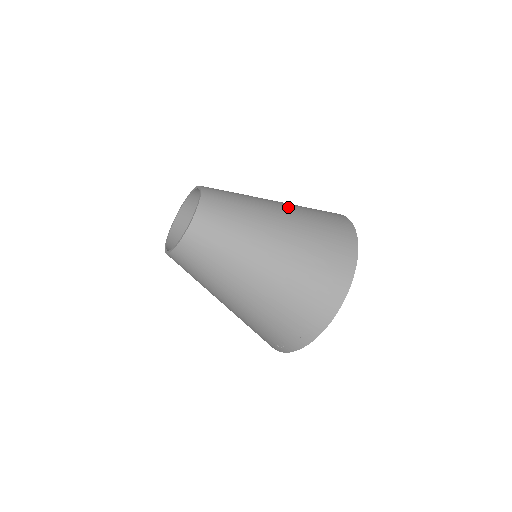
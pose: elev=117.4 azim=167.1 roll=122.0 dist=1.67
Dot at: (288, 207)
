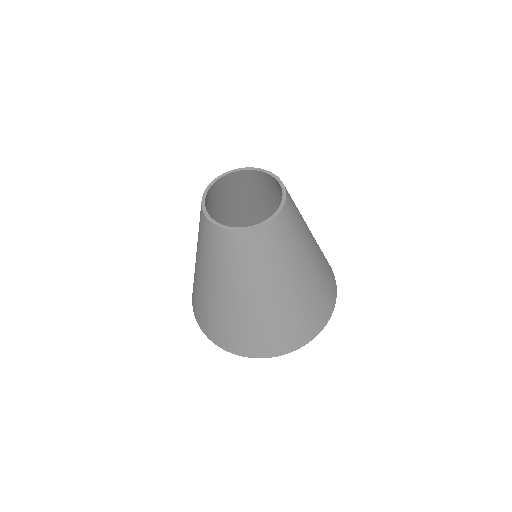
Dot at: (316, 243)
